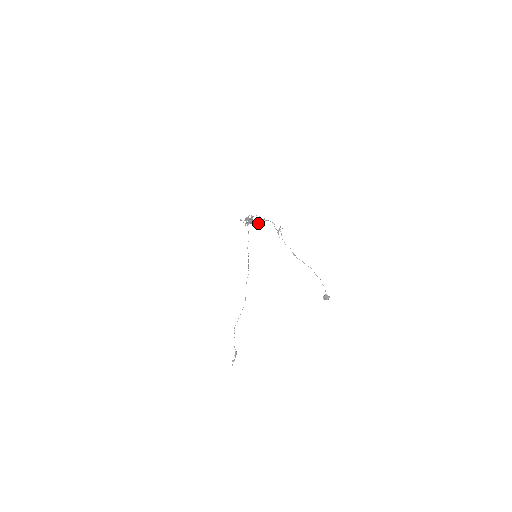
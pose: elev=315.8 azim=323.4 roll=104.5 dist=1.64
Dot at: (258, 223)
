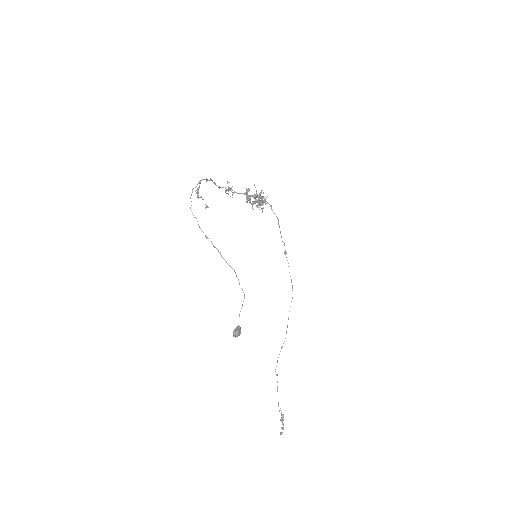
Dot at: (232, 194)
